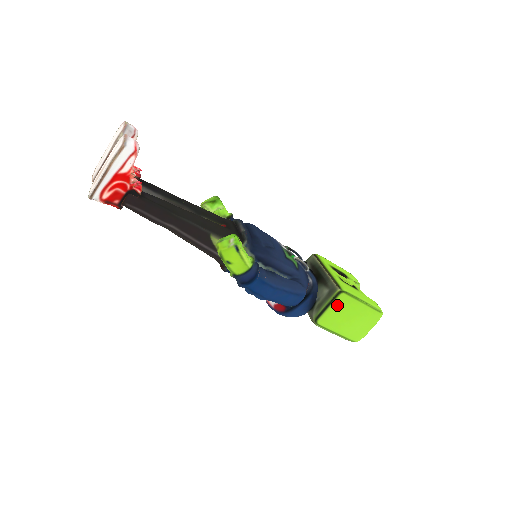
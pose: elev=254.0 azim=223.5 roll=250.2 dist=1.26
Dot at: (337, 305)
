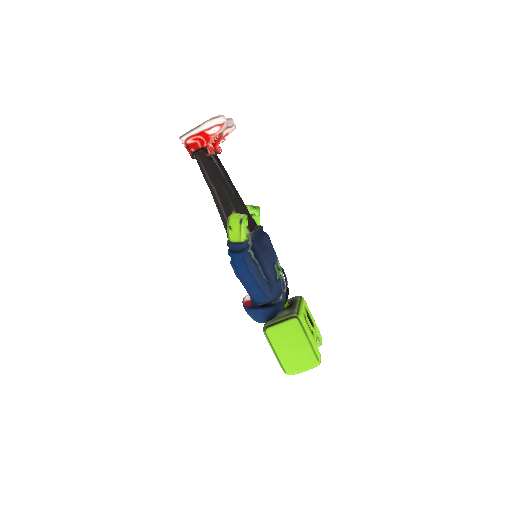
Dot at: (287, 326)
